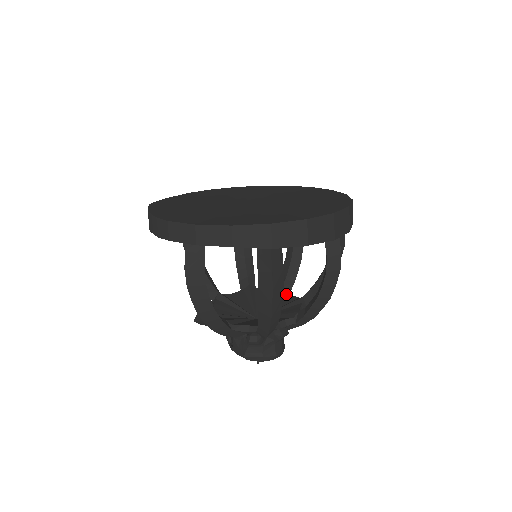
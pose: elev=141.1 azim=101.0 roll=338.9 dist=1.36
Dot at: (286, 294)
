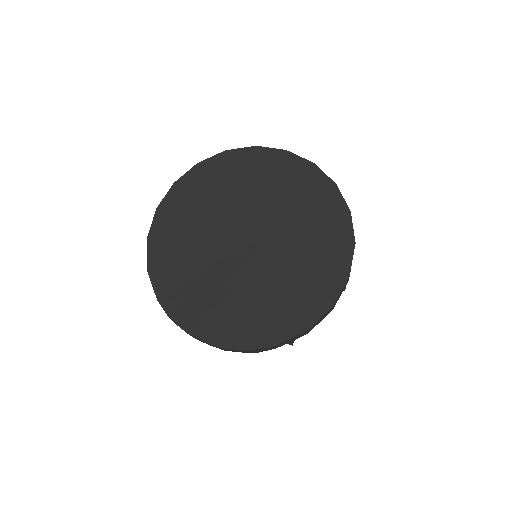
Dot at: occluded
